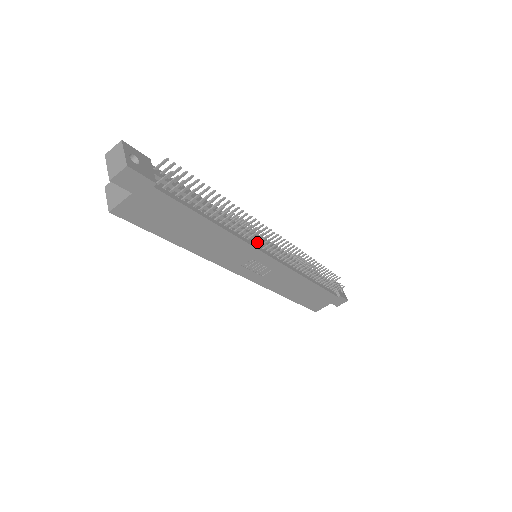
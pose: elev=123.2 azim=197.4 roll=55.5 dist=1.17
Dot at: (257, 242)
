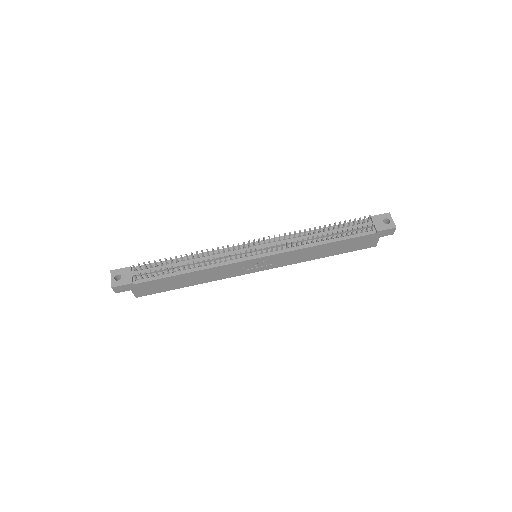
Dot at: (235, 258)
